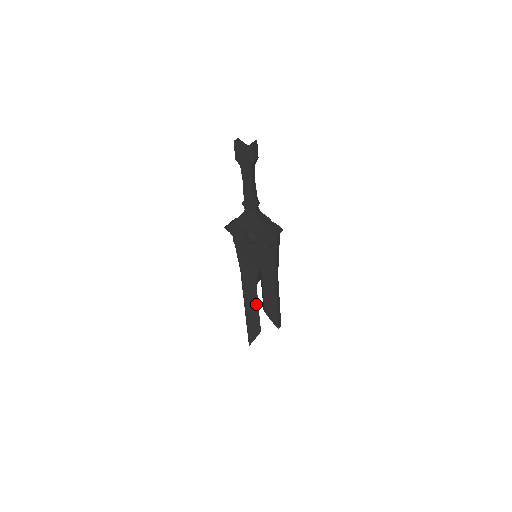
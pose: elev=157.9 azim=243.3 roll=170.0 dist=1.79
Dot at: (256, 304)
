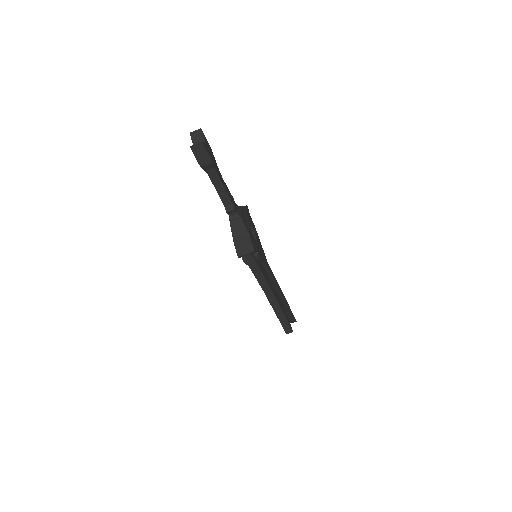
Dot at: occluded
